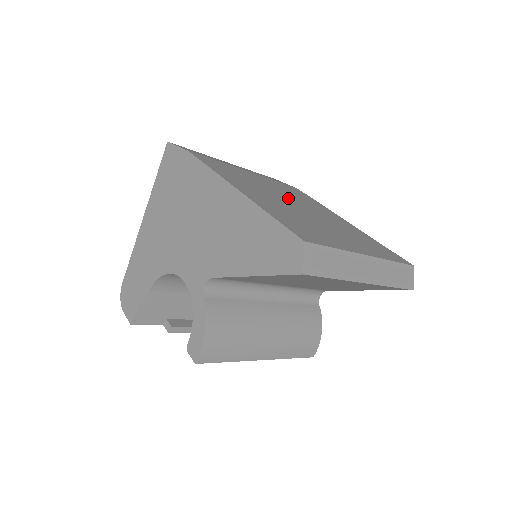
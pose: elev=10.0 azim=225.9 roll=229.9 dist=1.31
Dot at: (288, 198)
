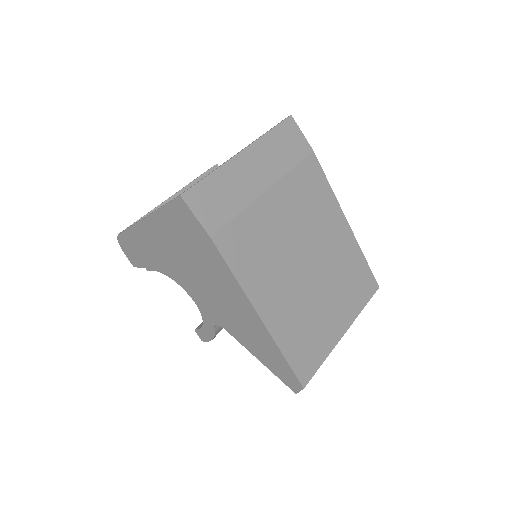
Dot at: (301, 245)
